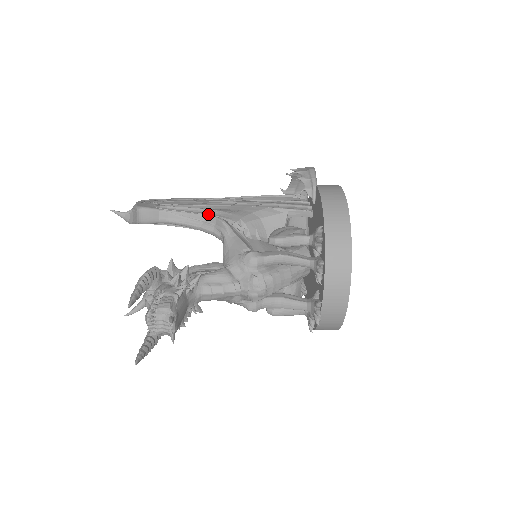
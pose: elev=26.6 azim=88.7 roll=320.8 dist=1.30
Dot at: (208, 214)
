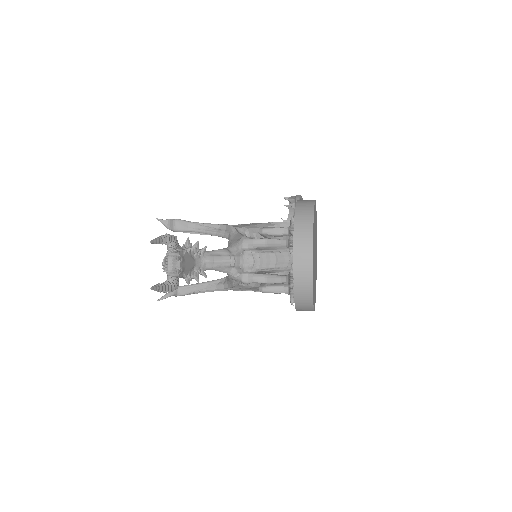
Dot at: occluded
